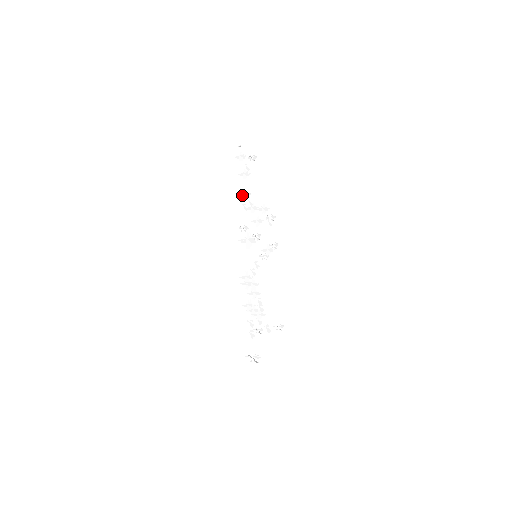
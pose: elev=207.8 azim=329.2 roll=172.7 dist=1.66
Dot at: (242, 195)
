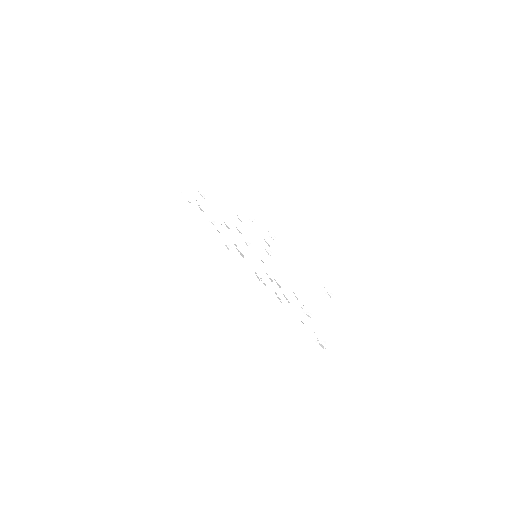
Dot at: occluded
